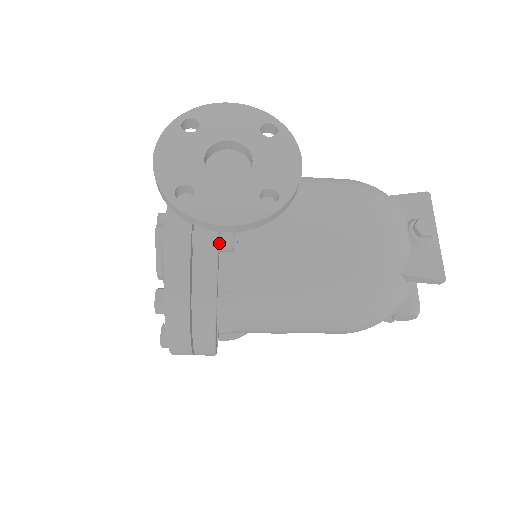
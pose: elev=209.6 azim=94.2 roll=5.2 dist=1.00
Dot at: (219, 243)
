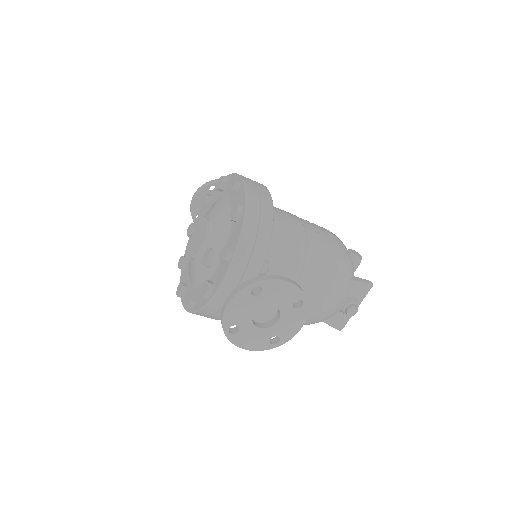
Dot at: occluded
